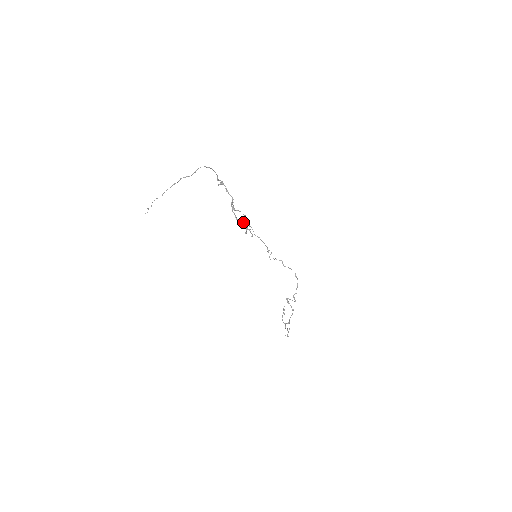
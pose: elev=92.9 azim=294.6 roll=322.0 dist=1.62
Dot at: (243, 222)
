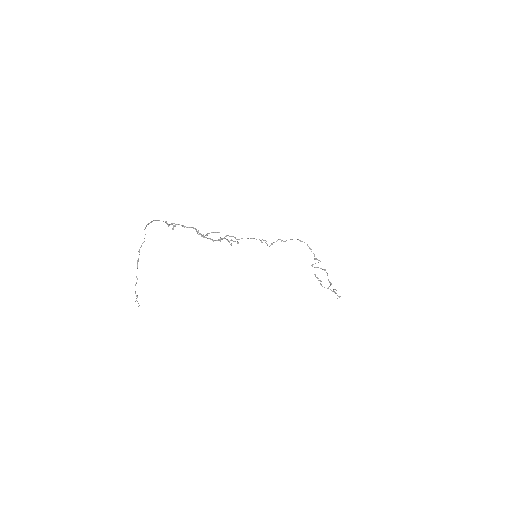
Dot at: (220, 238)
